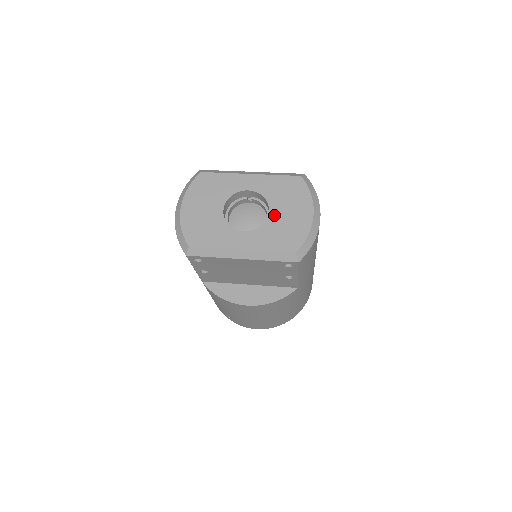
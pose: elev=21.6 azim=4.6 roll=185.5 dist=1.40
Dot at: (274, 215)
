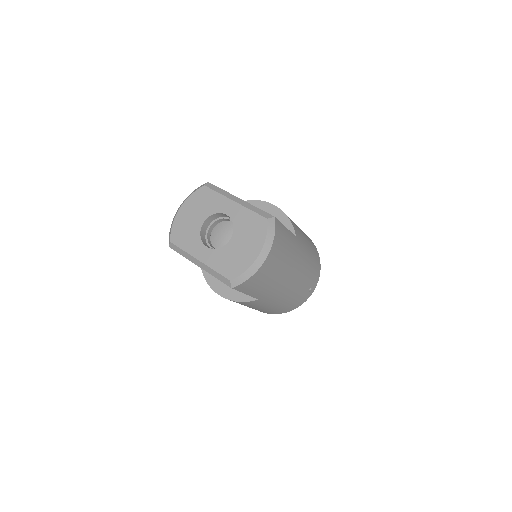
Dot at: (232, 243)
